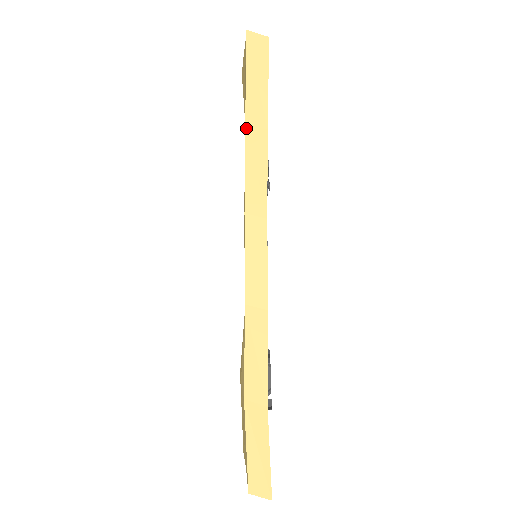
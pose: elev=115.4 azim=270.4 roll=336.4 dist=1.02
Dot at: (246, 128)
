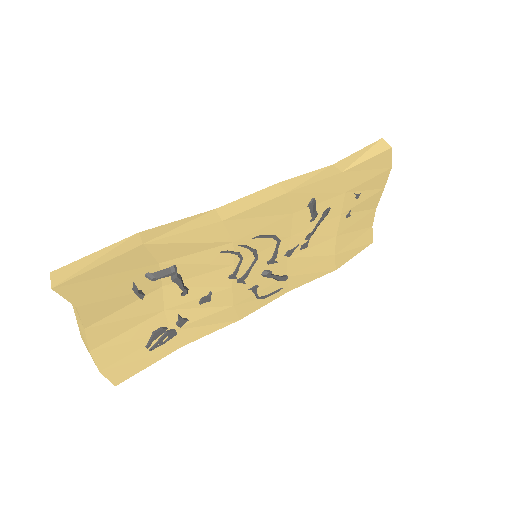
Dot at: (331, 165)
